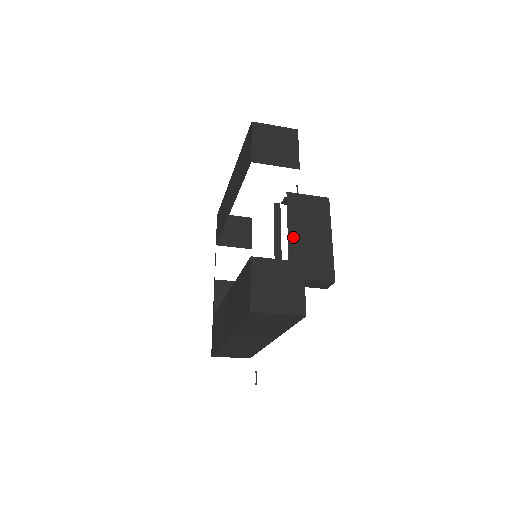
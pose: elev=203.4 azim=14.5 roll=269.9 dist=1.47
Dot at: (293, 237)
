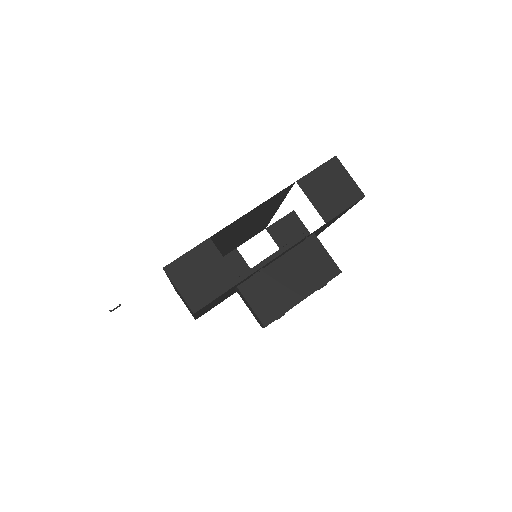
Dot at: (276, 266)
